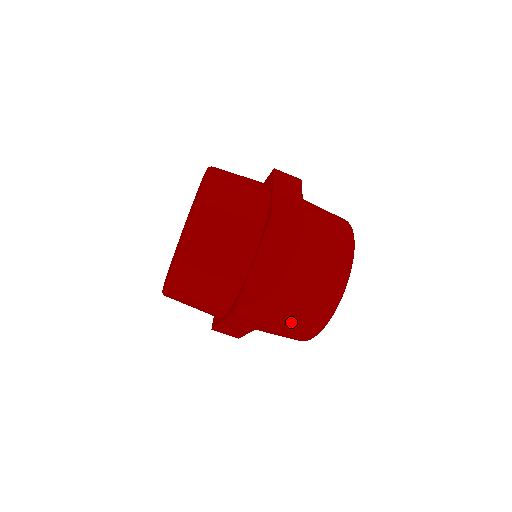
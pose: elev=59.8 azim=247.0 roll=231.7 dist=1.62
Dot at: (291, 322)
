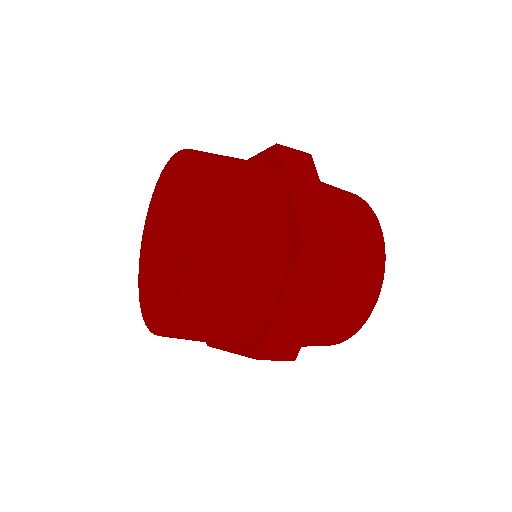
Dot at: (314, 342)
